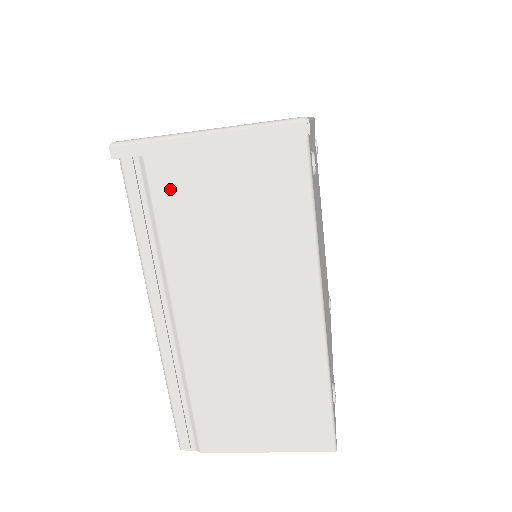
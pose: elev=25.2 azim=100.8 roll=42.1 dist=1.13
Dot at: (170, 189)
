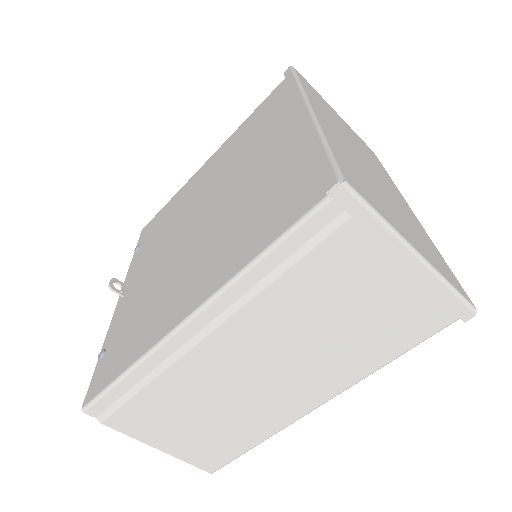
Dot at: (335, 259)
